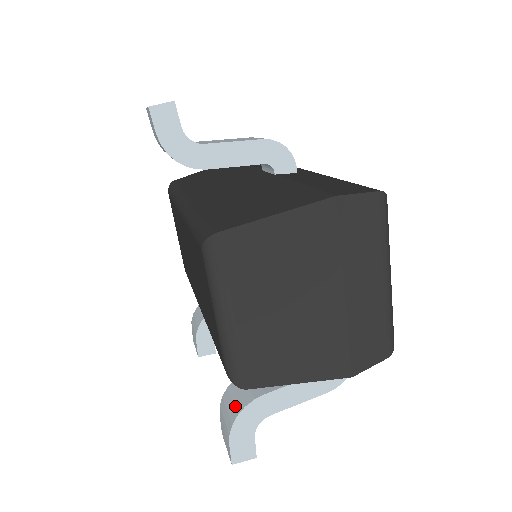
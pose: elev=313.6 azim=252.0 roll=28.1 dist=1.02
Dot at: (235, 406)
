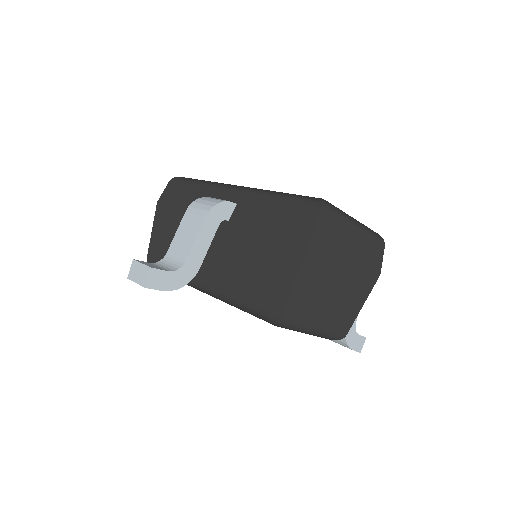
Dot at: occluded
